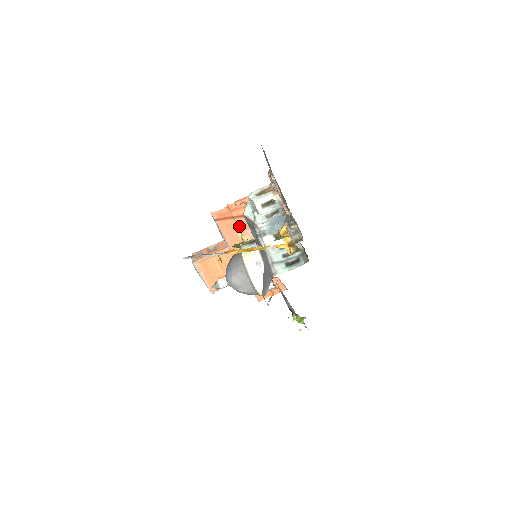
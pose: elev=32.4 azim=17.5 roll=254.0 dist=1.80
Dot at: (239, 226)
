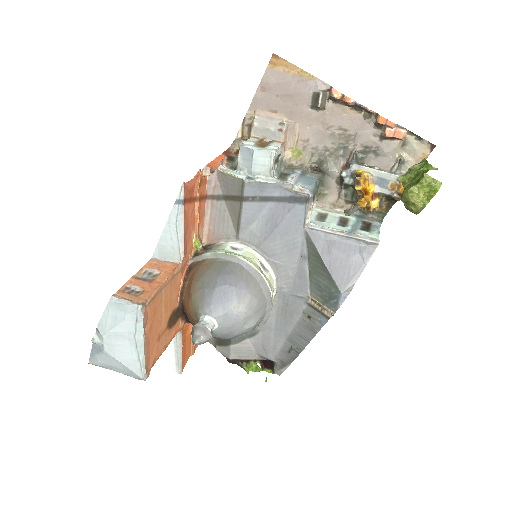
Dot at: (198, 217)
